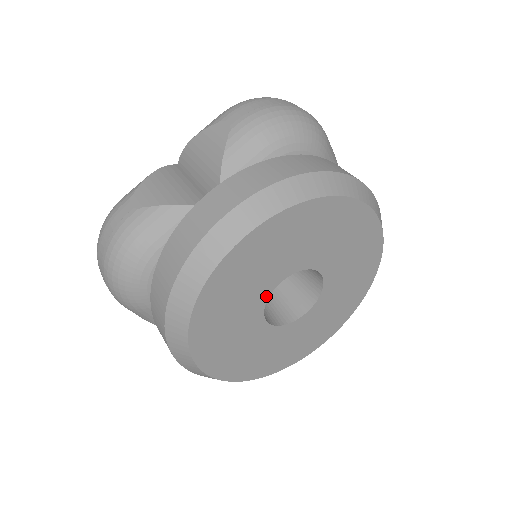
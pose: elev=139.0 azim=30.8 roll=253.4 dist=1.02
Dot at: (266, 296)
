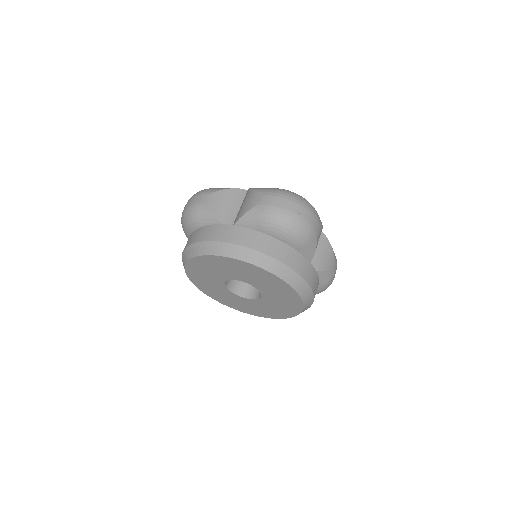
Dot at: (226, 279)
